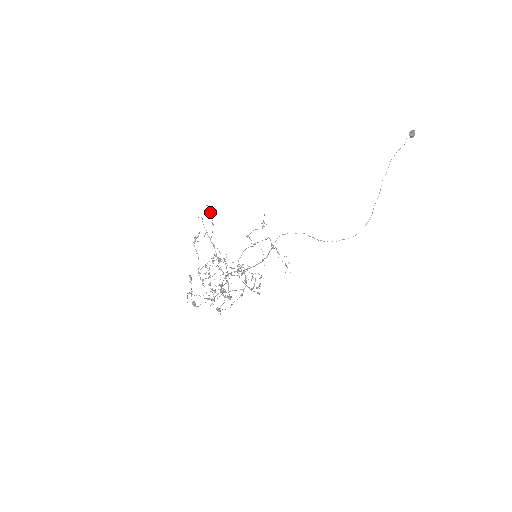
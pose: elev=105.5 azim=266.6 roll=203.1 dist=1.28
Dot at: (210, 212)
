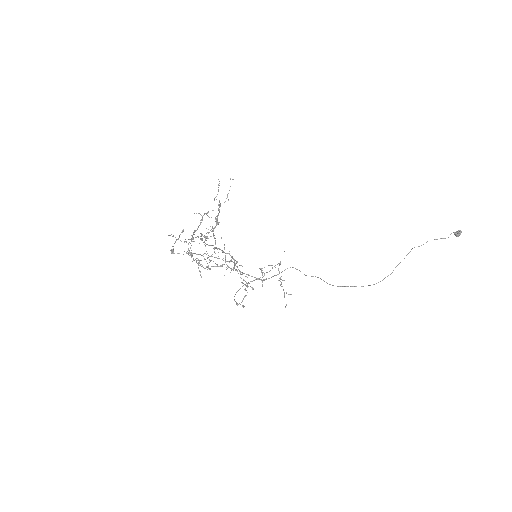
Dot at: (230, 186)
